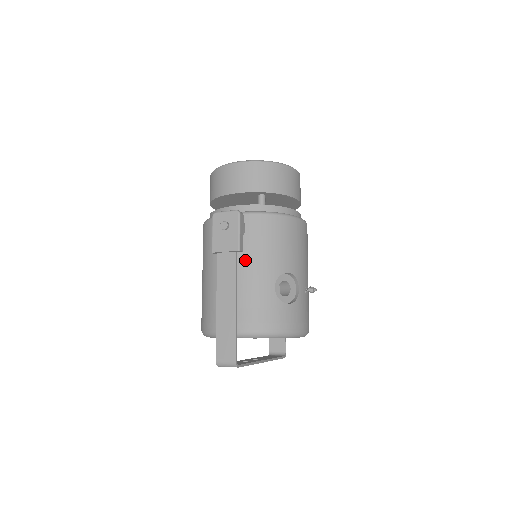
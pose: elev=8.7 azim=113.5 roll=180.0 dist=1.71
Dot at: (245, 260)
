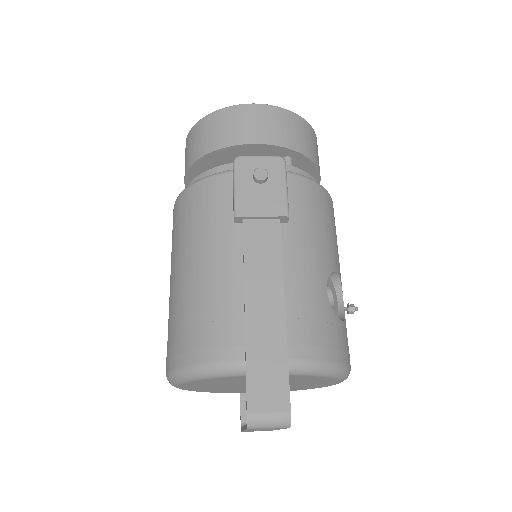
Dot at: (284, 239)
